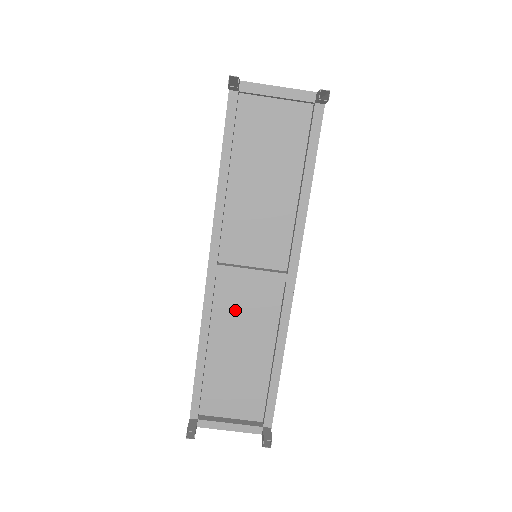
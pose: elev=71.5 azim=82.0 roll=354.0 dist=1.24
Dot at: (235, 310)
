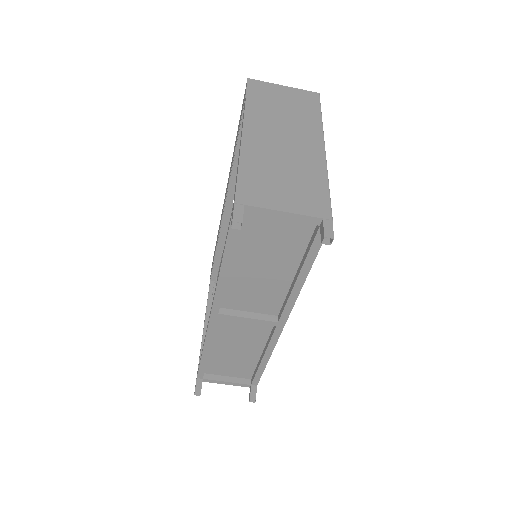
Dot at: (233, 331)
